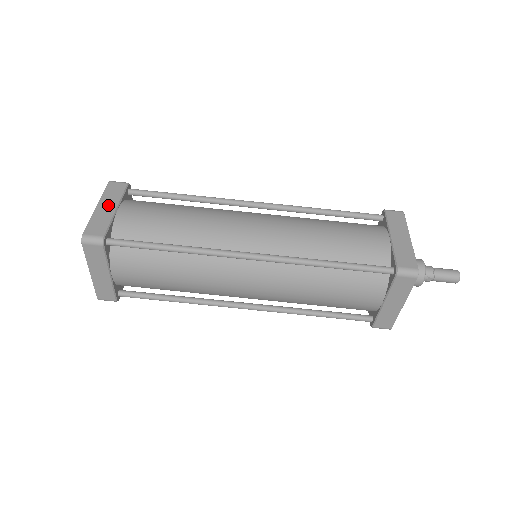
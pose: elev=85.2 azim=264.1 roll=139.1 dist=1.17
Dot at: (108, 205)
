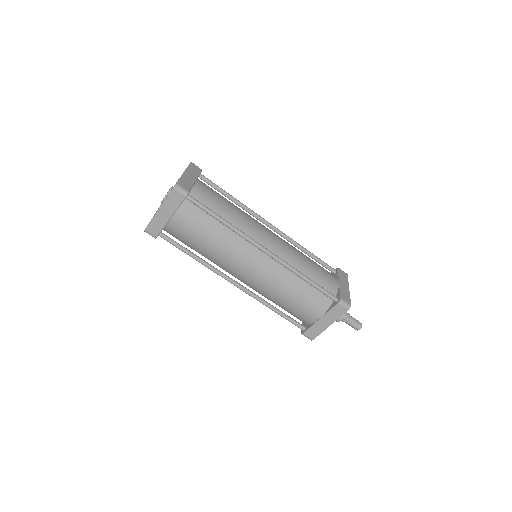
Dot at: (191, 175)
